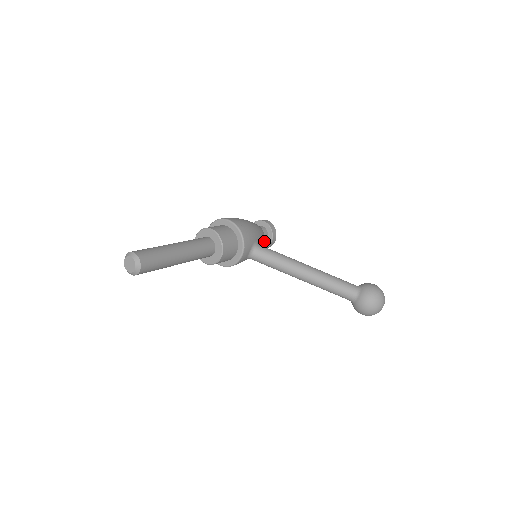
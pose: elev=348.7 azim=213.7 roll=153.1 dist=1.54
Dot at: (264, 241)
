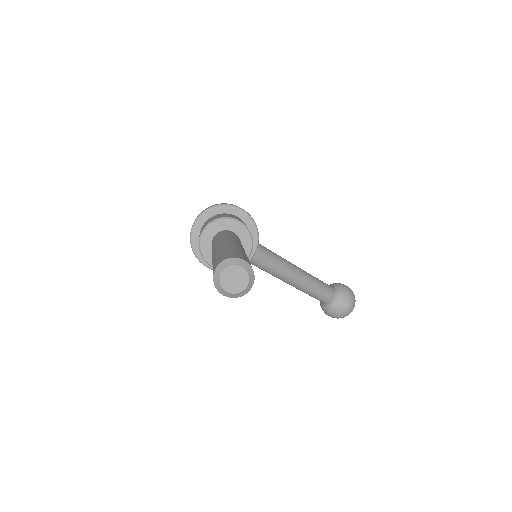
Dot at: occluded
